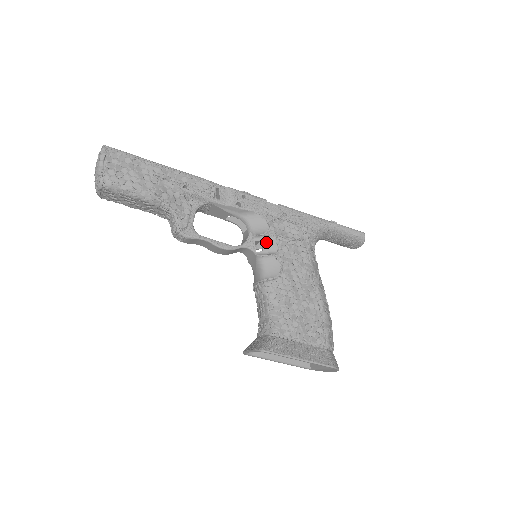
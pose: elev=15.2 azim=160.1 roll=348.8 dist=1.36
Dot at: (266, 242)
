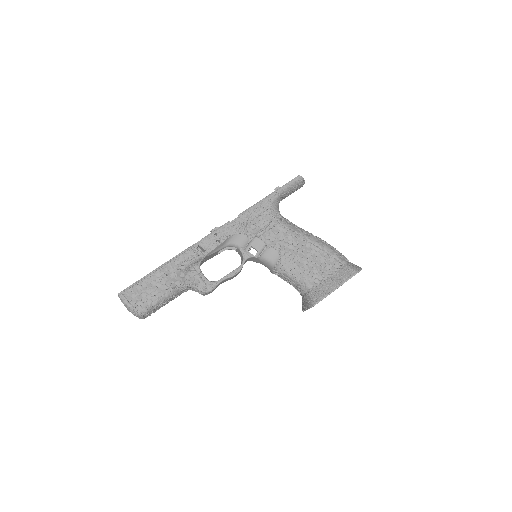
Dot at: (254, 245)
